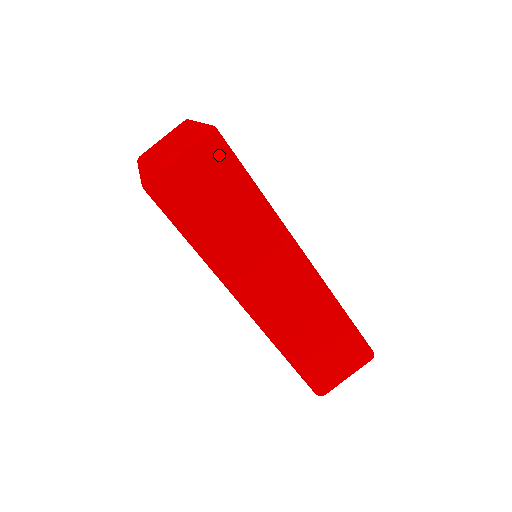
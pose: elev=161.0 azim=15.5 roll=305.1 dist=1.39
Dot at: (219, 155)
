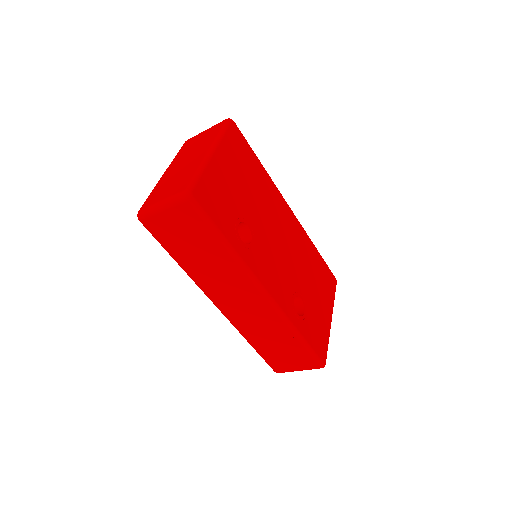
Dot at: (192, 214)
